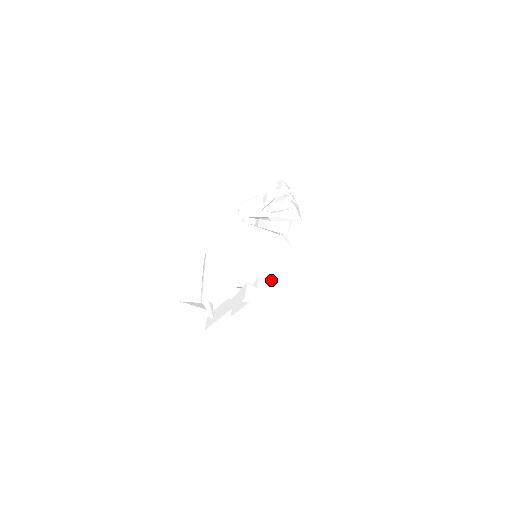
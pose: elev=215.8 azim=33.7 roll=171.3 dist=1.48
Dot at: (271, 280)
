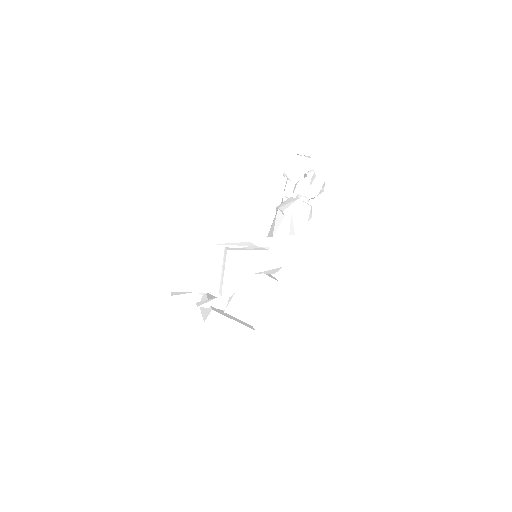
Dot at: (246, 296)
